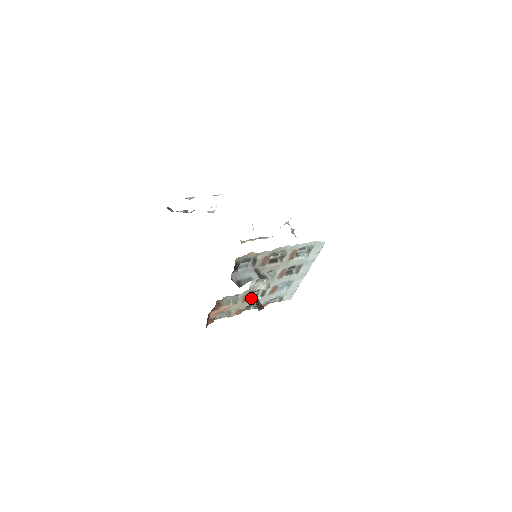
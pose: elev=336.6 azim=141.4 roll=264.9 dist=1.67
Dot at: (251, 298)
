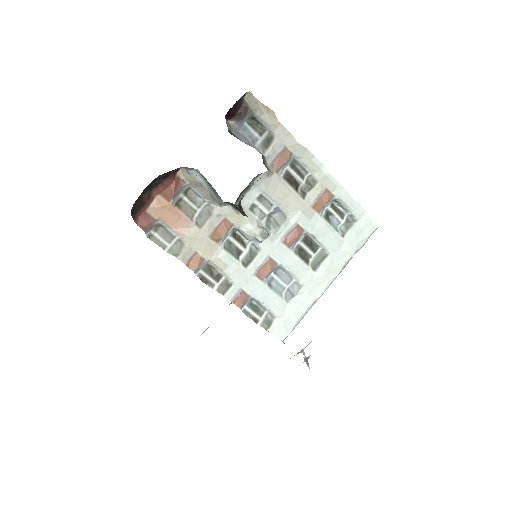
Dot at: (227, 248)
